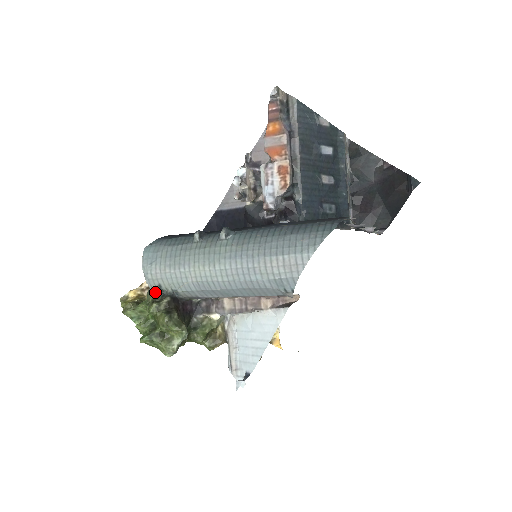
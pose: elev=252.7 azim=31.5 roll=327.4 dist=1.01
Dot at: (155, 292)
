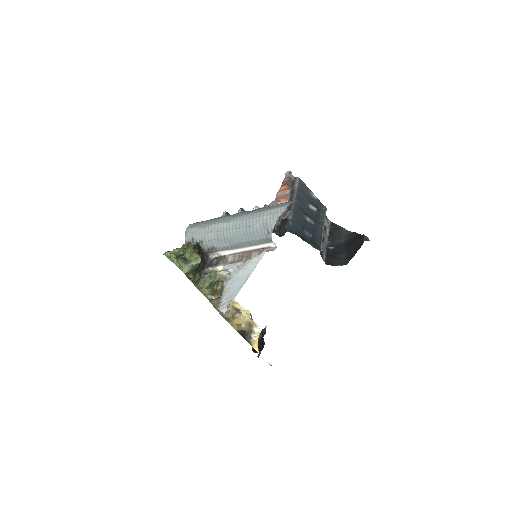
Dot at: occluded
